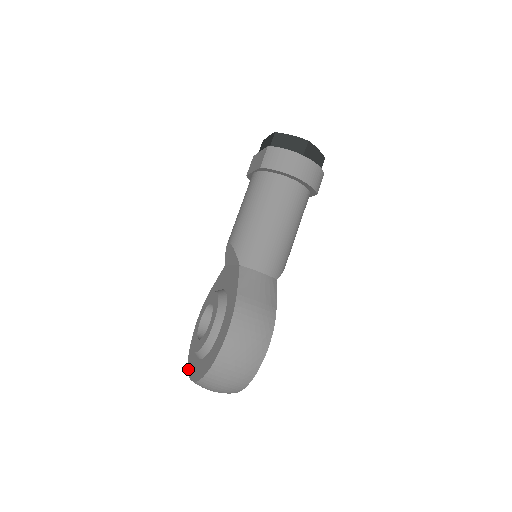
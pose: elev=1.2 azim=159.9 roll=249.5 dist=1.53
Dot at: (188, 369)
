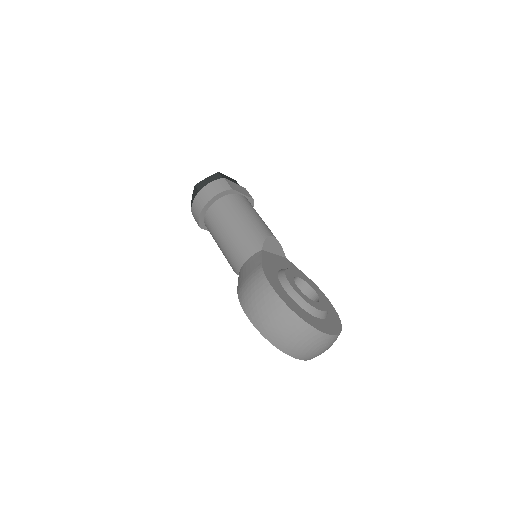
Dot at: occluded
